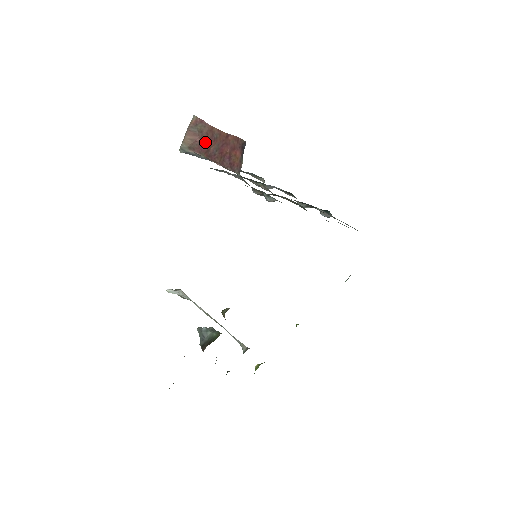
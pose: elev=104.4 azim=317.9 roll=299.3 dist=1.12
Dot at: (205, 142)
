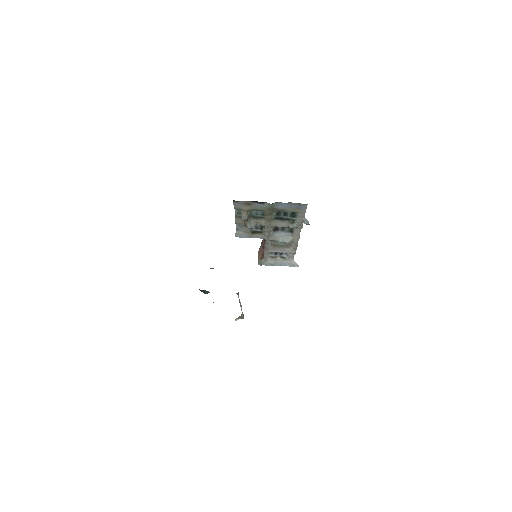
Dot at: occluded
